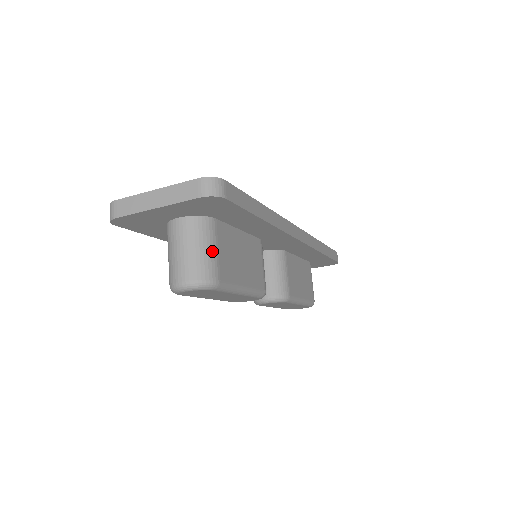
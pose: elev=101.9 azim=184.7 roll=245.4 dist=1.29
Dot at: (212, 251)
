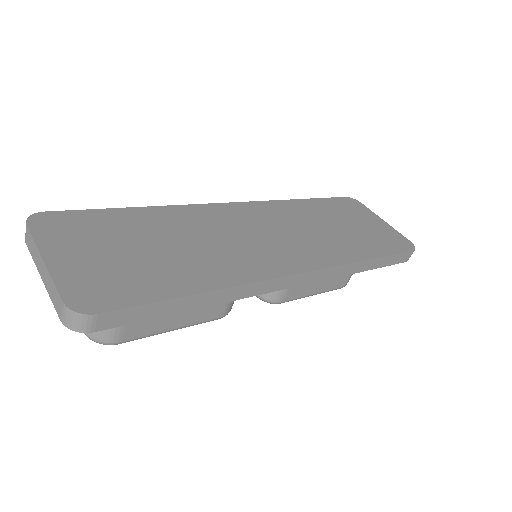
Dot at: occluded
